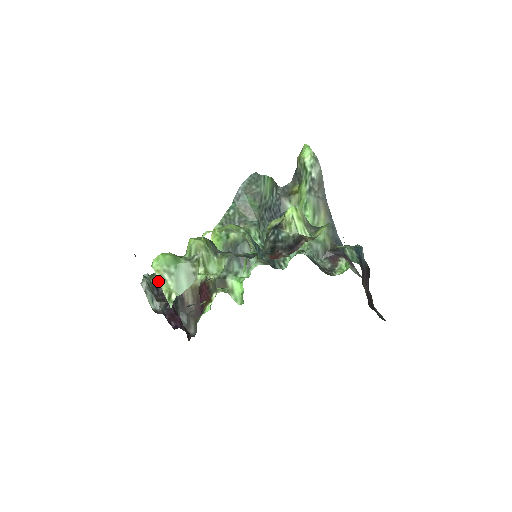
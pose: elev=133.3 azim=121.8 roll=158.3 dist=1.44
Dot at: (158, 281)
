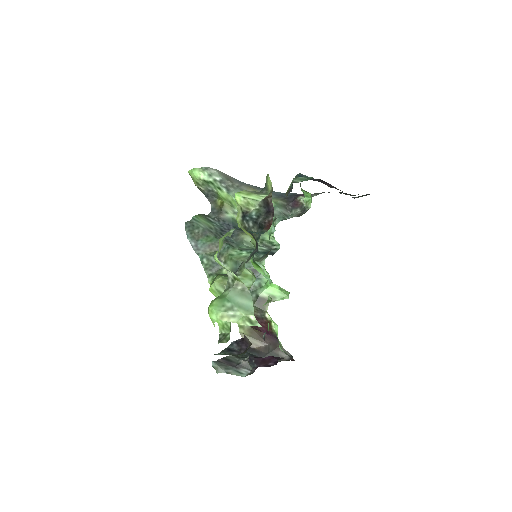
Dot at: (228, 337)
